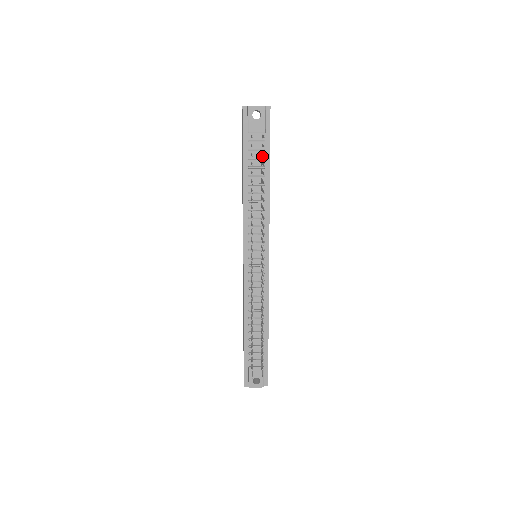
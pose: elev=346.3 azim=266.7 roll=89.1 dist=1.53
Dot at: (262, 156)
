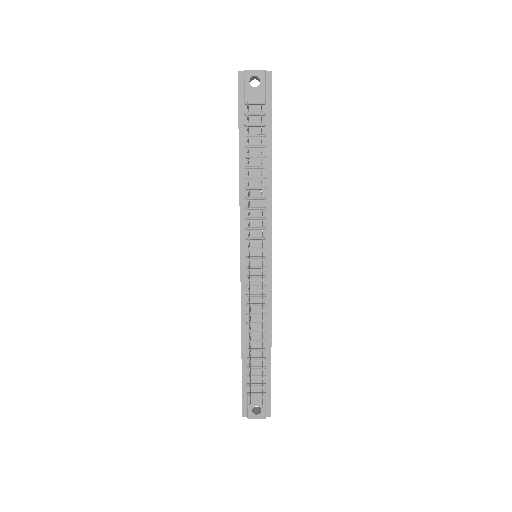
Dot at: (262, 132)
